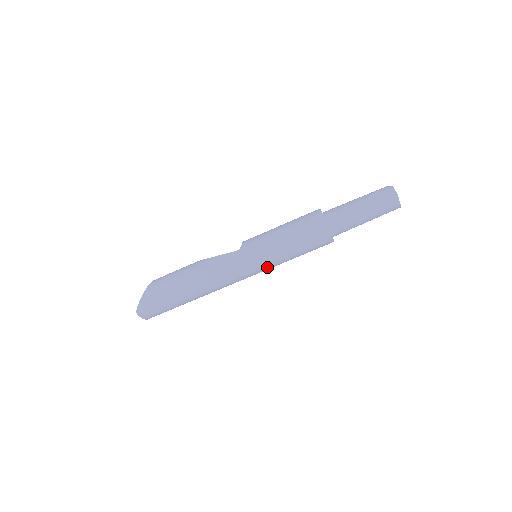
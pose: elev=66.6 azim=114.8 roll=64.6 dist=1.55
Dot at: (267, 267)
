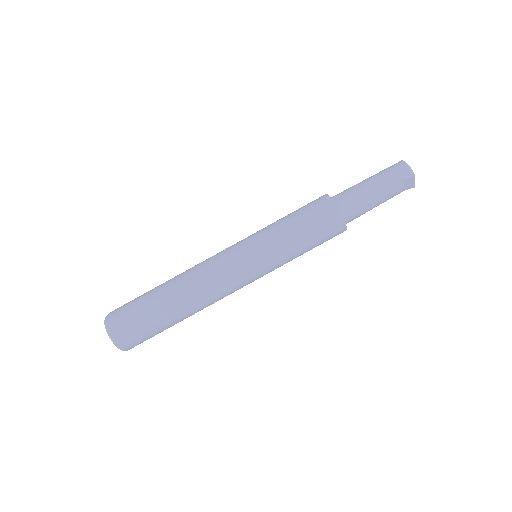
Dot at: (261, 246)
